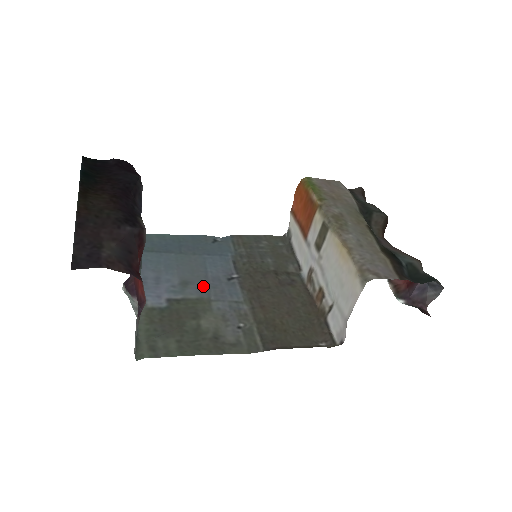
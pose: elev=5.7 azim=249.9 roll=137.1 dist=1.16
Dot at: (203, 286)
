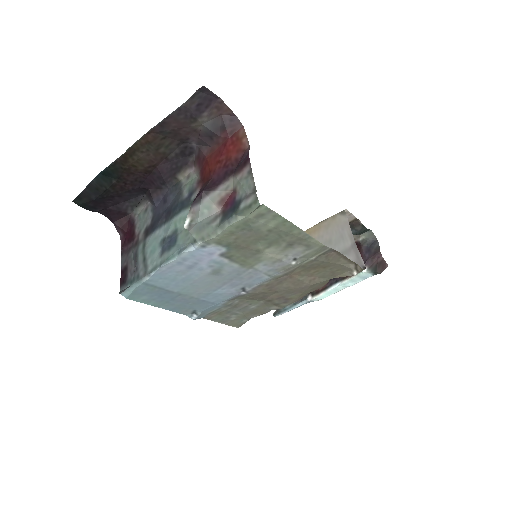
Dot at: (232, 276)
